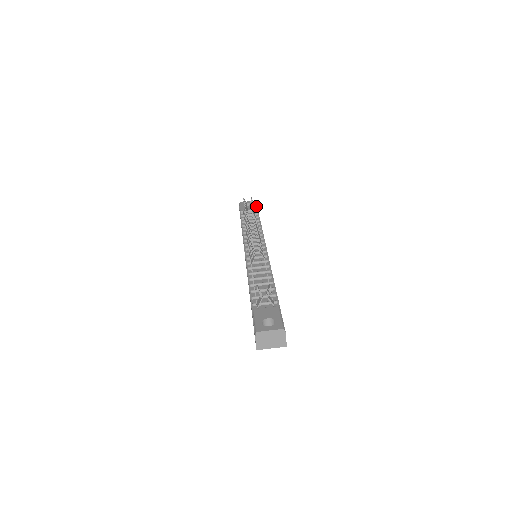
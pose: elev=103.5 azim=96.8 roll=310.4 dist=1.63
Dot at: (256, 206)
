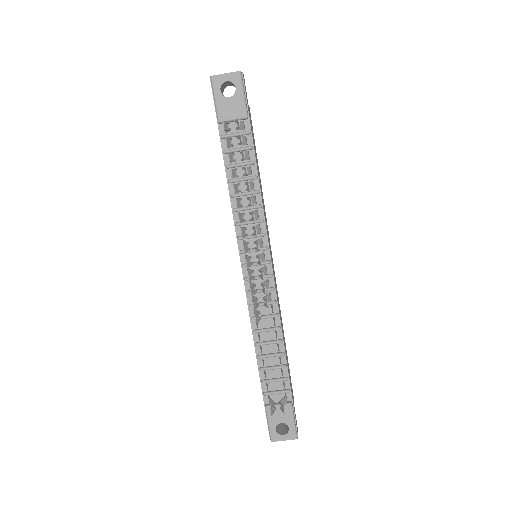
Dot at: (244, 103)
